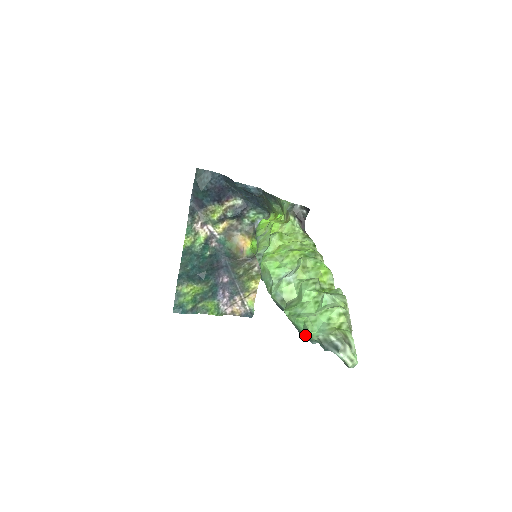
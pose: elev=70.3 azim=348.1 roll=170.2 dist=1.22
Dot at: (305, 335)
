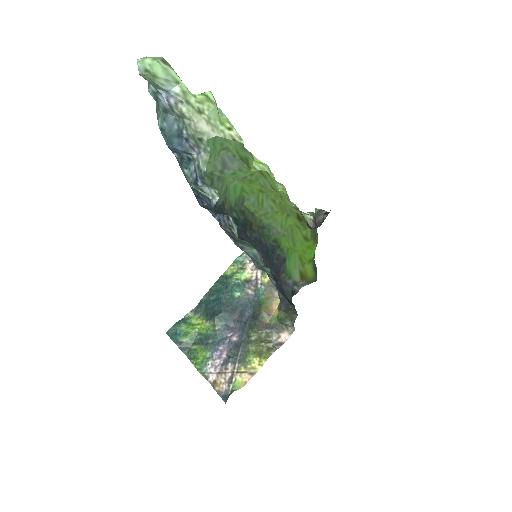
Dot at: occluded
